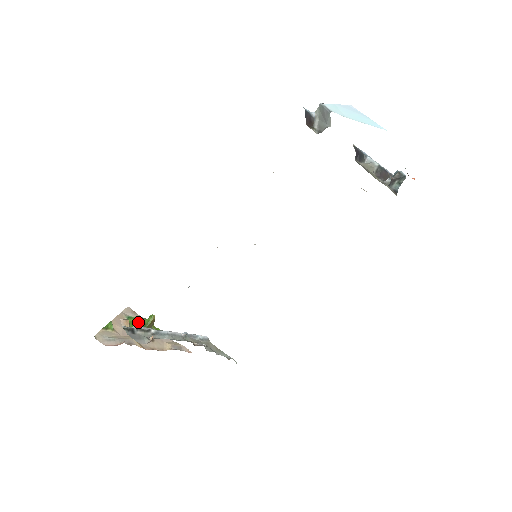
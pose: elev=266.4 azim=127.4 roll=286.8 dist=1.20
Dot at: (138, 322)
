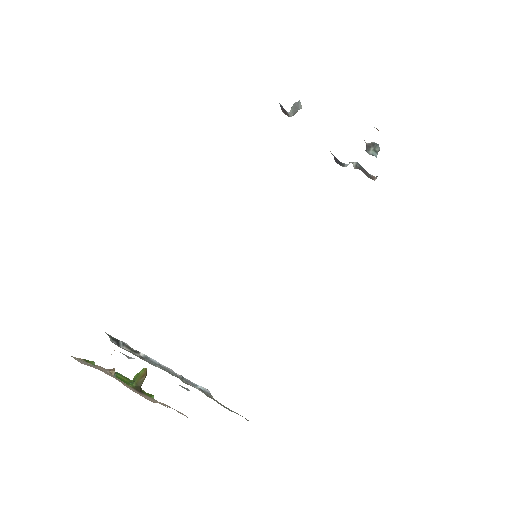
Dot at: (126, 381)
